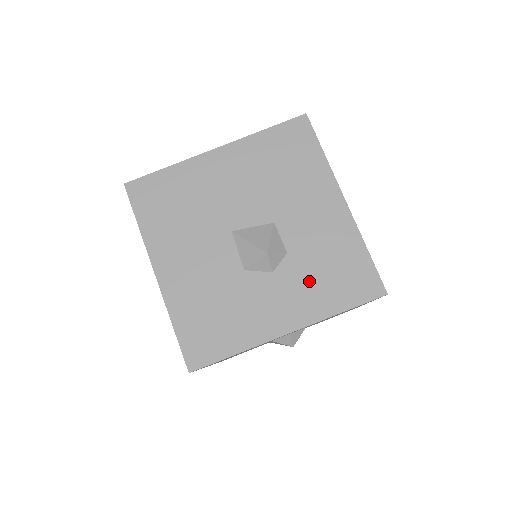
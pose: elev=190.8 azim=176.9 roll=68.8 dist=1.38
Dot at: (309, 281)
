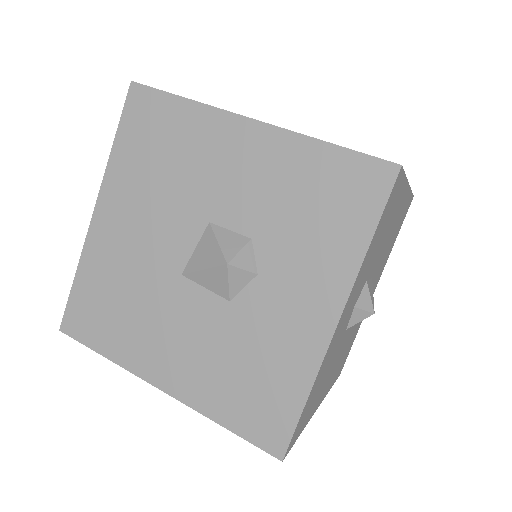
Dot at: (302, 244)
